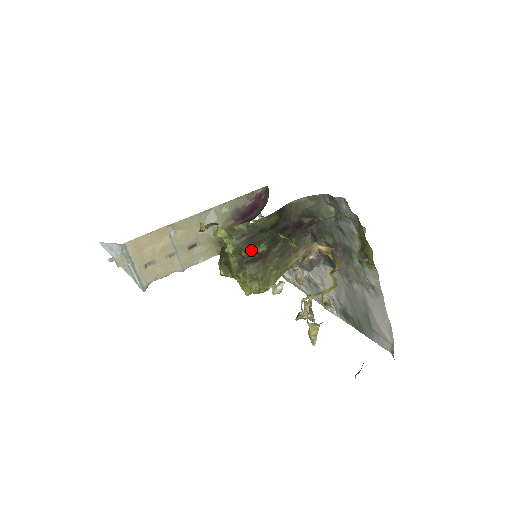
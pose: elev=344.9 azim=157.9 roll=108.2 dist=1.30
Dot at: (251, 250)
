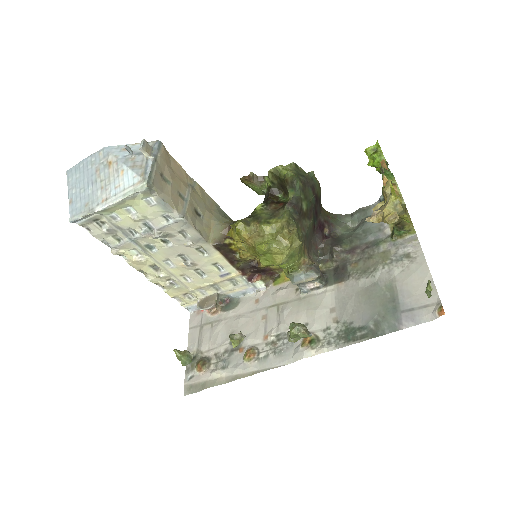
Dot at: (300, 194)
